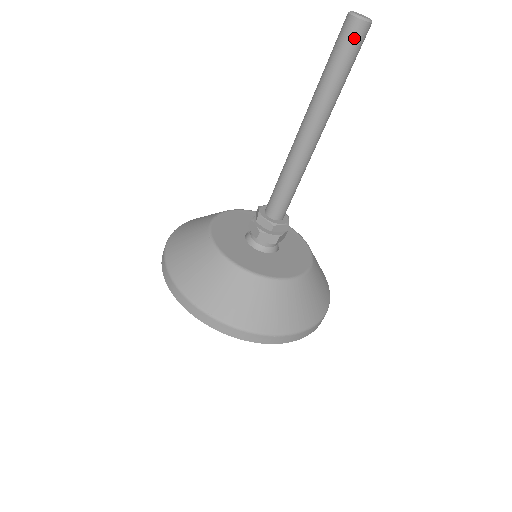
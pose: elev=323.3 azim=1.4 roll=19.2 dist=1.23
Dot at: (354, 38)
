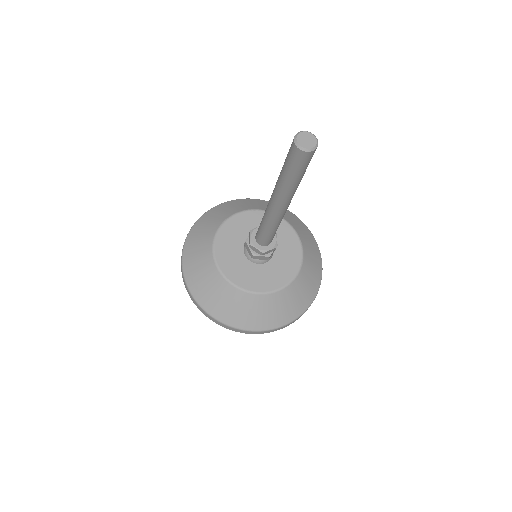
Dot at: (292, 154)
